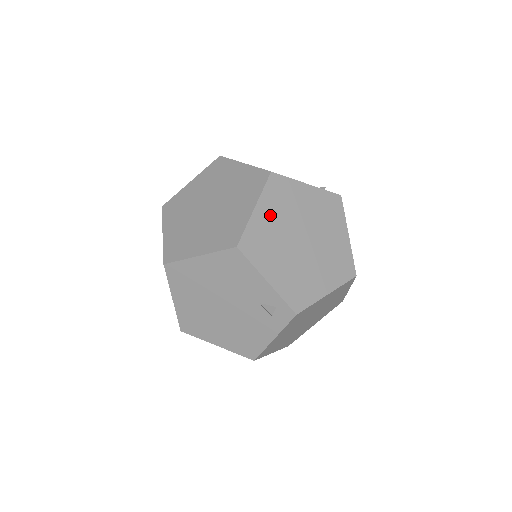
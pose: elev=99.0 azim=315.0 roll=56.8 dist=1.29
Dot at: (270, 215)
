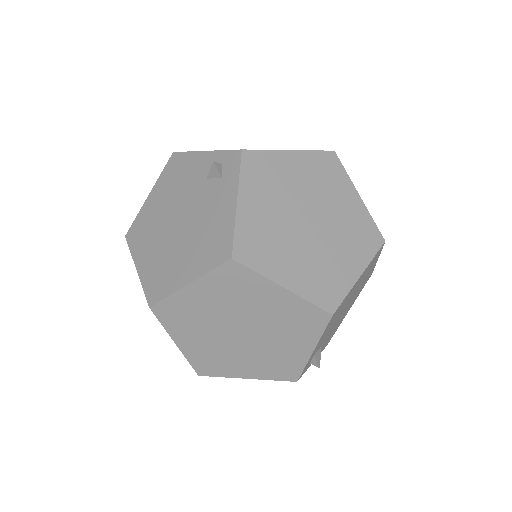
Dot at: occluded
